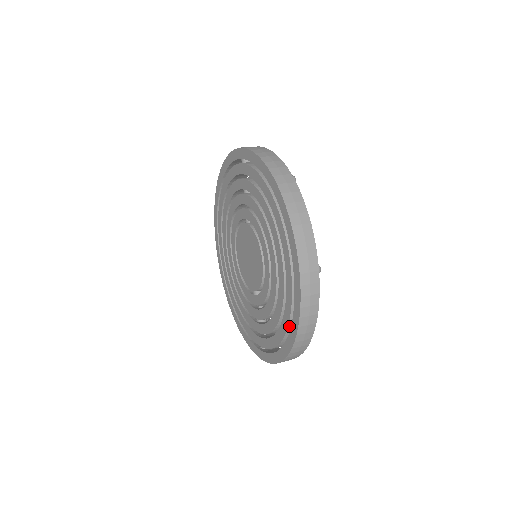
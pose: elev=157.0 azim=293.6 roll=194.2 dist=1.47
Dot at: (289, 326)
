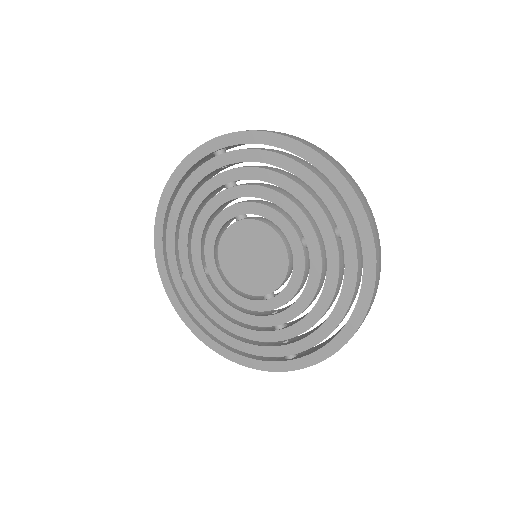
Dot at: (353, 295)
